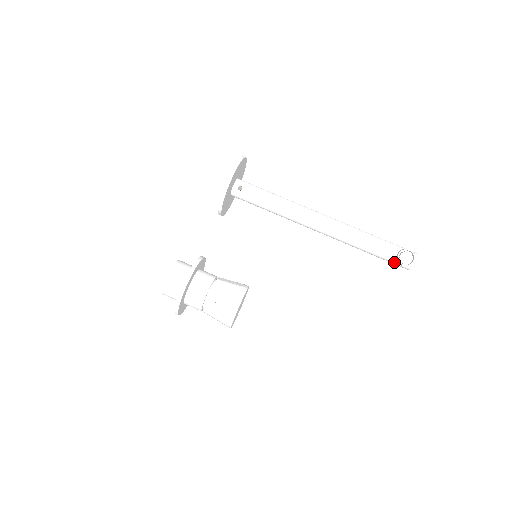
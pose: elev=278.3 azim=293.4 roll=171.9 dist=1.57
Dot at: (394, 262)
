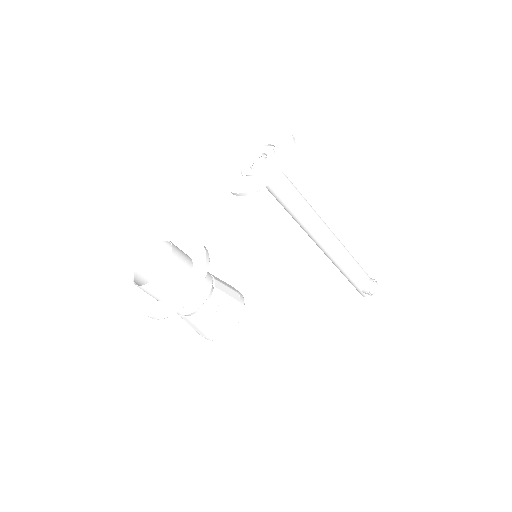
Dot at: (360, 288)
